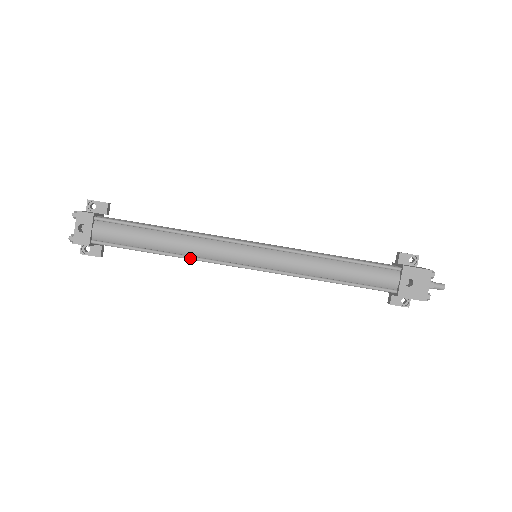
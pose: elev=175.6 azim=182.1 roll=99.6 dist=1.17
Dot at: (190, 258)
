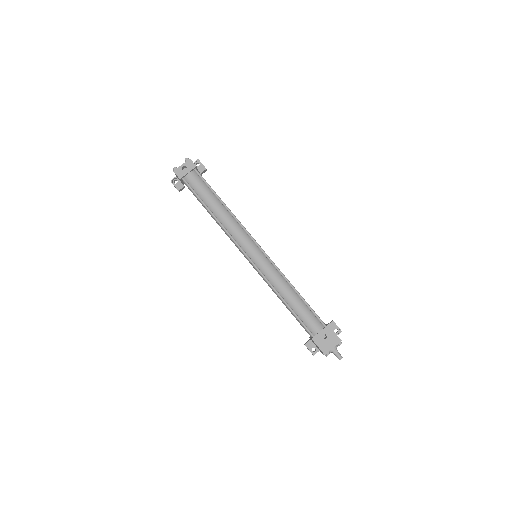
Dot at: (223, 227)
